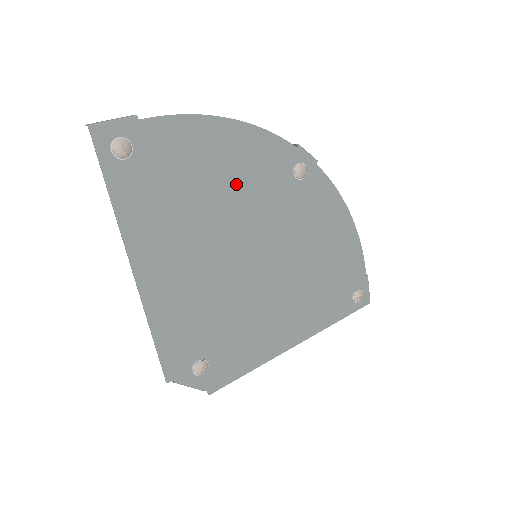
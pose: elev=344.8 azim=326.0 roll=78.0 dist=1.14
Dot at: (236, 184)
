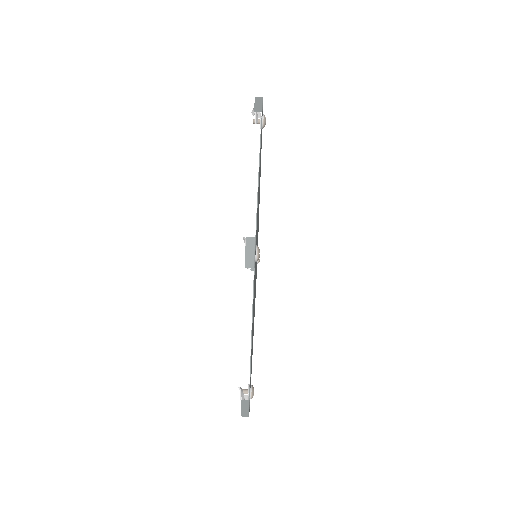
Dot at: occluded
